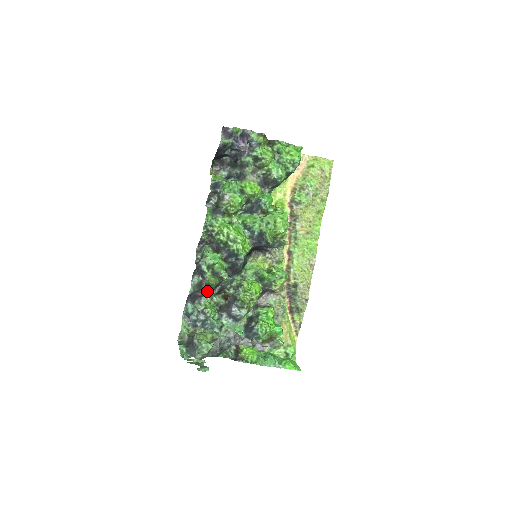
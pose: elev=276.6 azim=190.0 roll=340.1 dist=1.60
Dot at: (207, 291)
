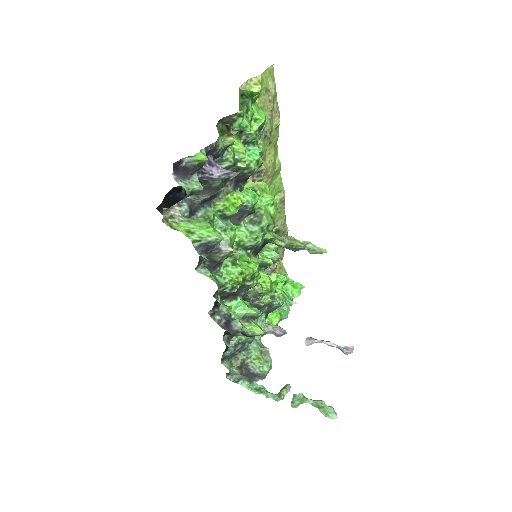
Dot at: occluded
